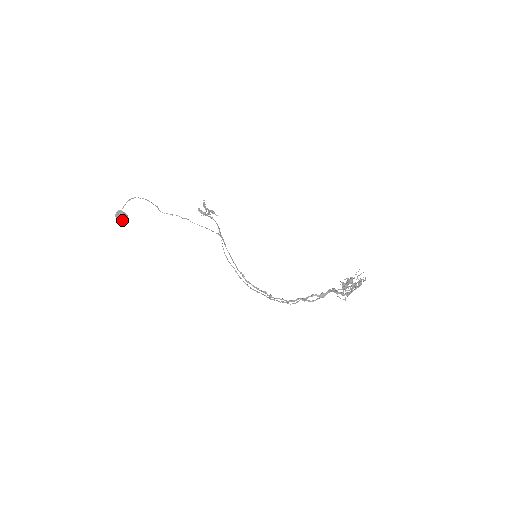
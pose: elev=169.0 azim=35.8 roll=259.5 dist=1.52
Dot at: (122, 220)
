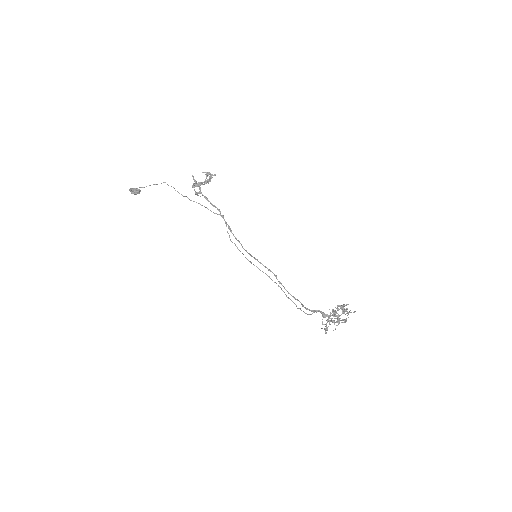
Dot at: (138, 193)
